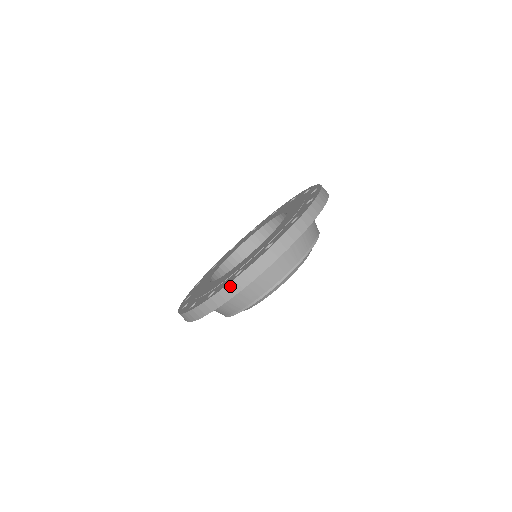
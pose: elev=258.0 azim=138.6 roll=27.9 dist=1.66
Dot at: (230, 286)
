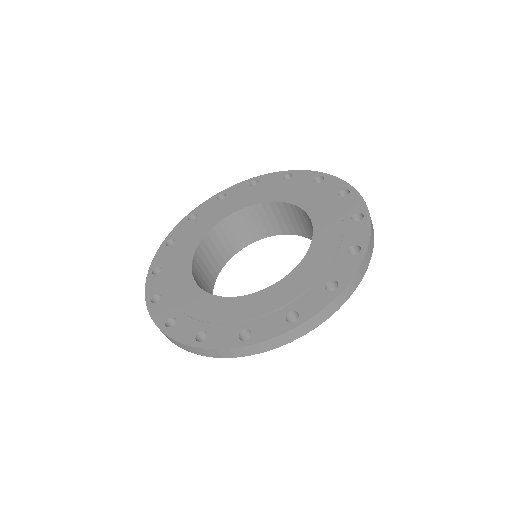
Dot at: (157, 326)
